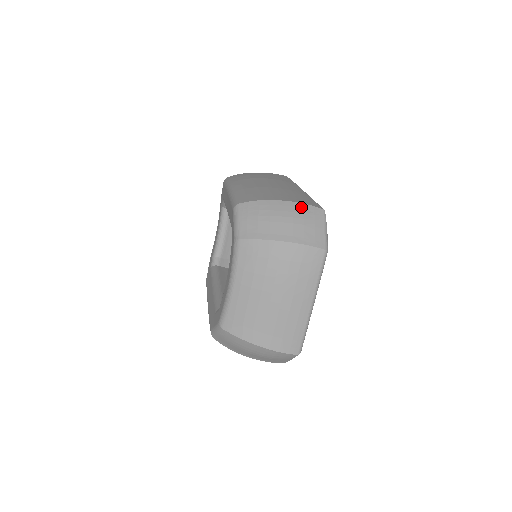
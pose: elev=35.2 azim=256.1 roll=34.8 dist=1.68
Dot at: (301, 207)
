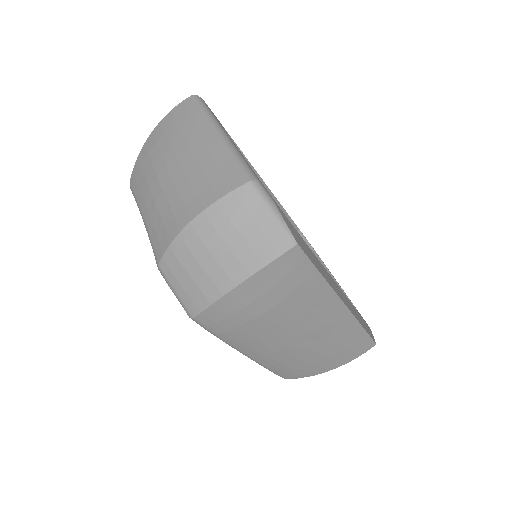
Dot at: occluded
